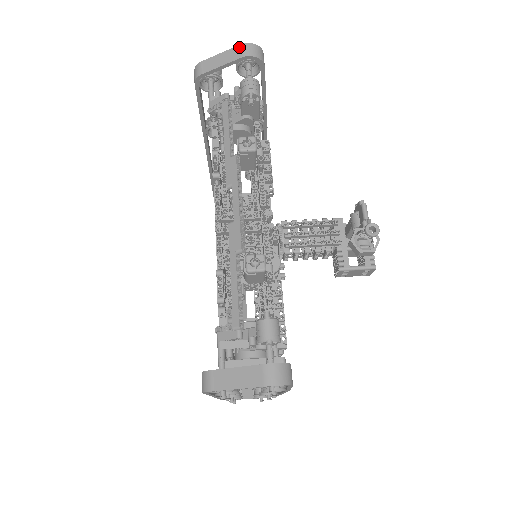
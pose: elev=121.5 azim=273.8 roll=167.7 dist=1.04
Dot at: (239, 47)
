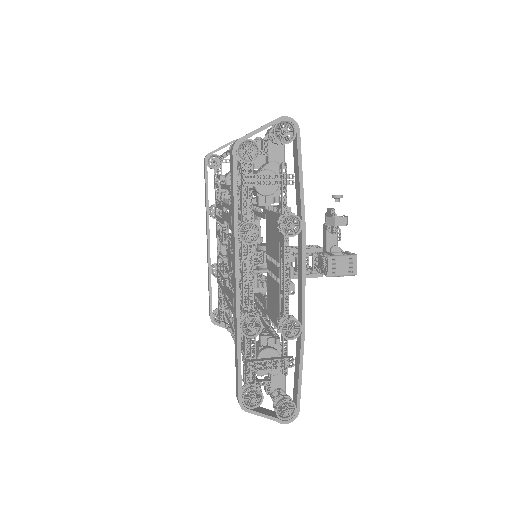
Dot at: occluded
